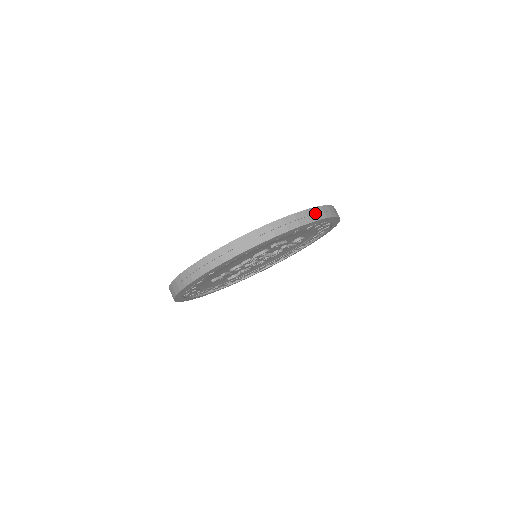
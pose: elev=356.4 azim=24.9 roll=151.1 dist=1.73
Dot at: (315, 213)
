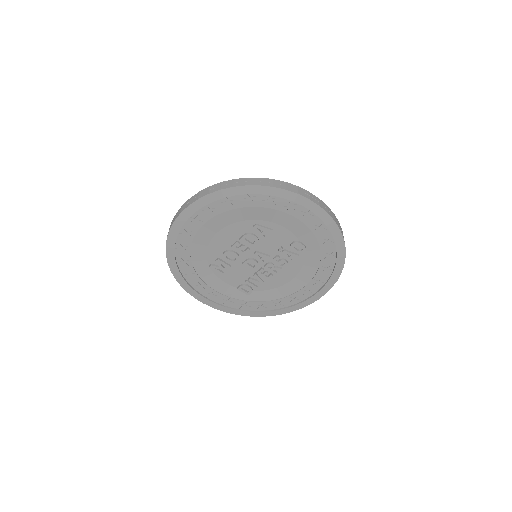
Dot at: (285, 185)
